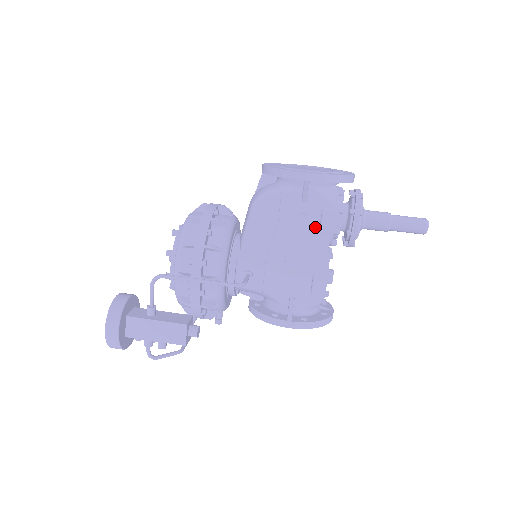
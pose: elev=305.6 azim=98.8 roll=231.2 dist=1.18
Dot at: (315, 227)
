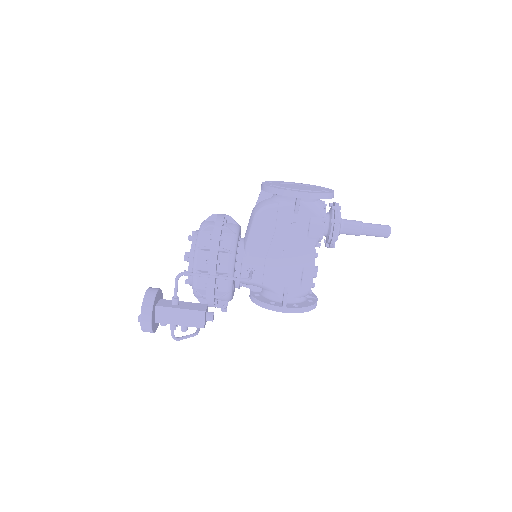
Dot at: (304, 233)
